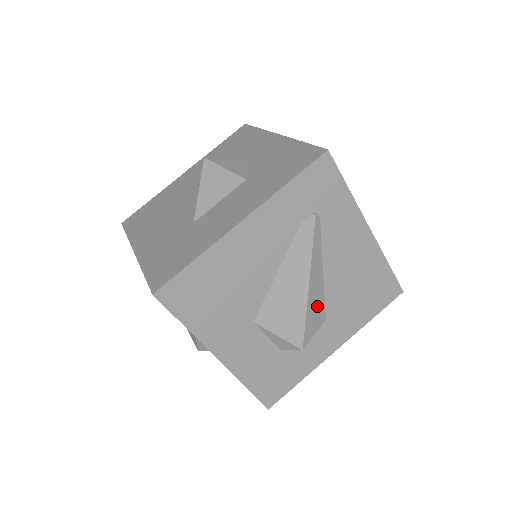
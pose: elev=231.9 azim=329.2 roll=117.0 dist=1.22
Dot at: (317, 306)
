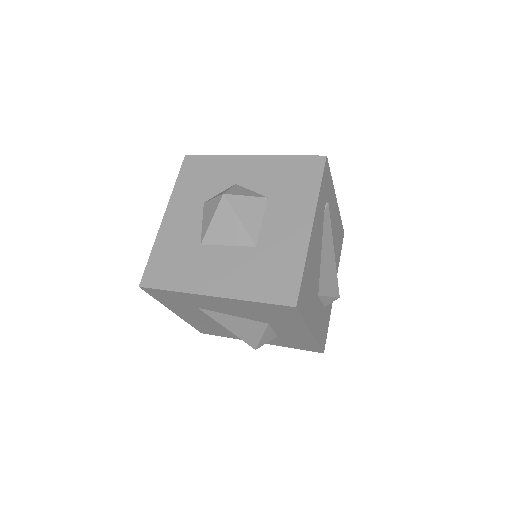
Dot at: occluded
